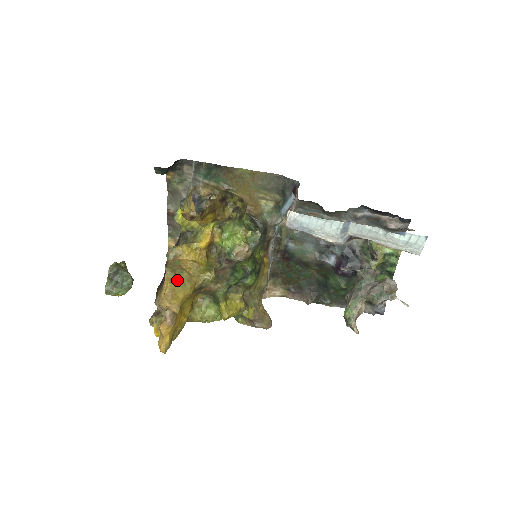
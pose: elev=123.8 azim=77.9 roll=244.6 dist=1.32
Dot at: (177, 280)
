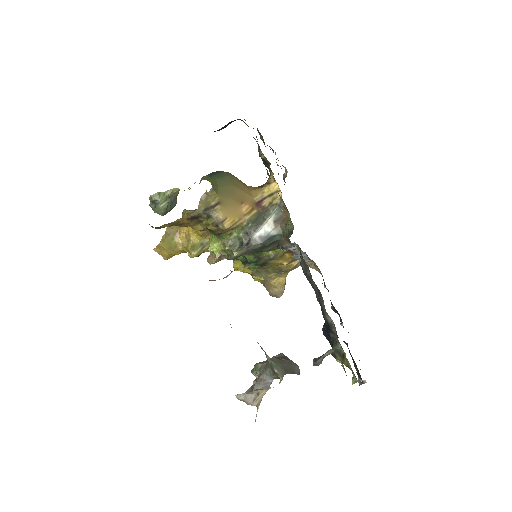
Dot at: (167, 242)
